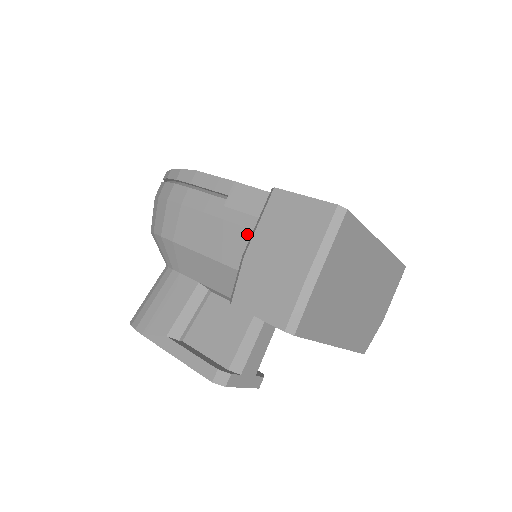
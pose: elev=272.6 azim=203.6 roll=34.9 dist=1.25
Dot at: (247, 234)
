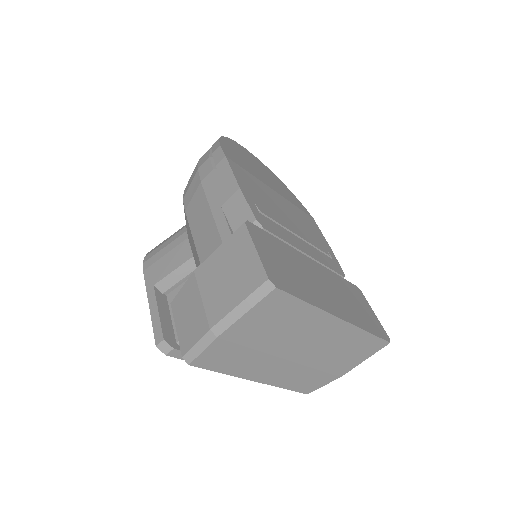
Dot at: occluded
